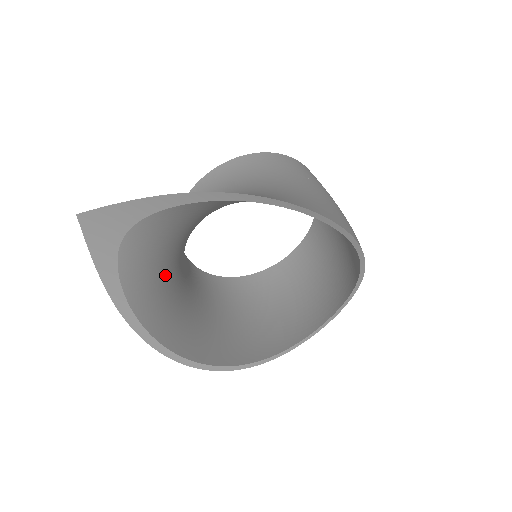
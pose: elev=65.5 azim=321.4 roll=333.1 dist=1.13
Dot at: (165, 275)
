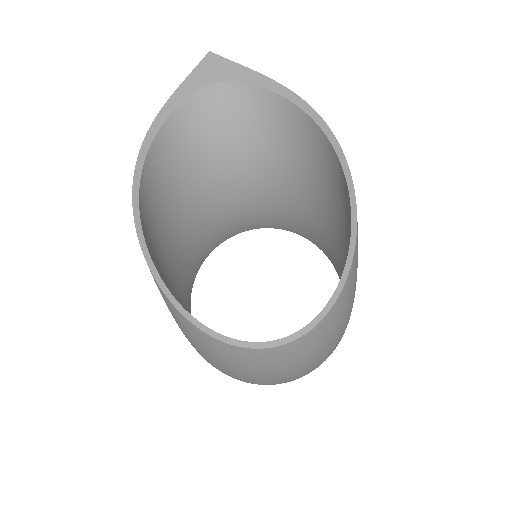
Dot at: (194, 166)
